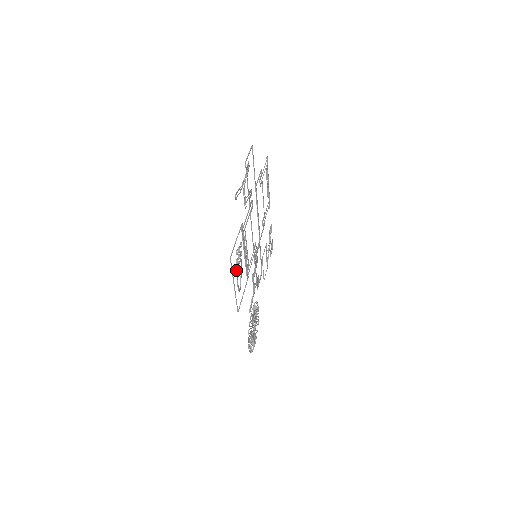
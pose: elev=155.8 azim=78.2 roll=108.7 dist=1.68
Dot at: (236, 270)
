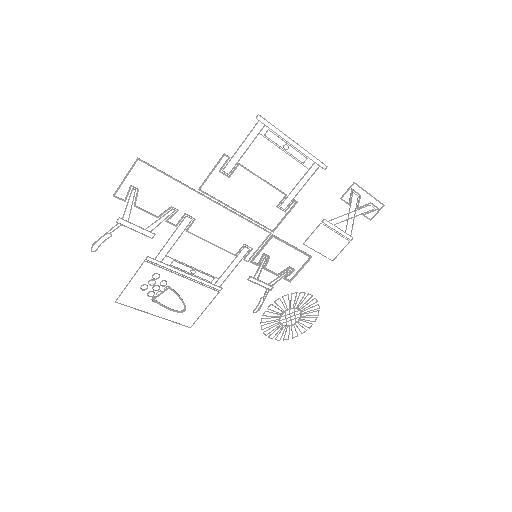
Dot at: (153, 301)
